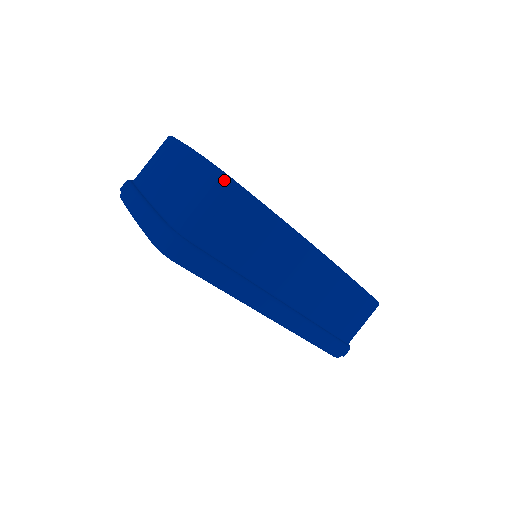
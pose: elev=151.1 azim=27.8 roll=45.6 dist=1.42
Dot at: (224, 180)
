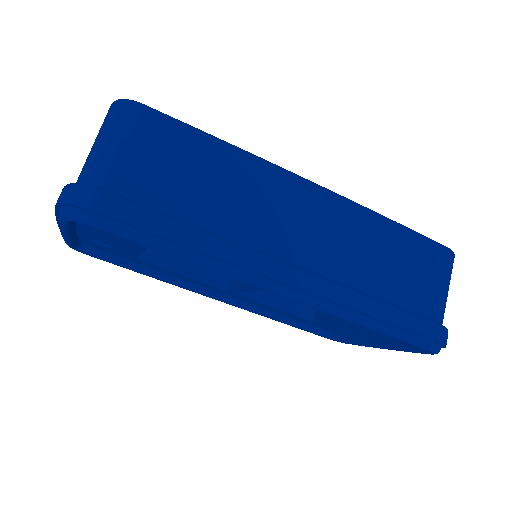
Dot at: (123, 104)
